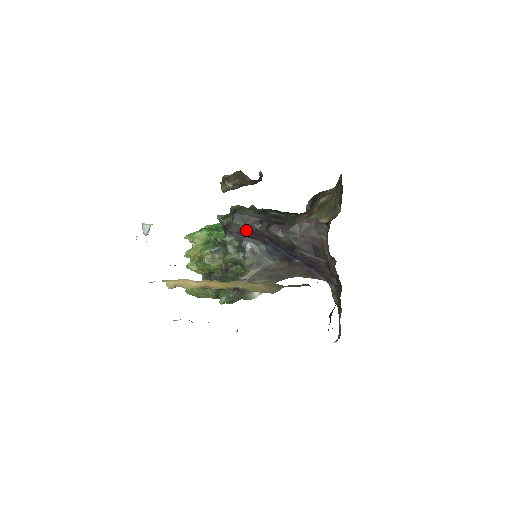
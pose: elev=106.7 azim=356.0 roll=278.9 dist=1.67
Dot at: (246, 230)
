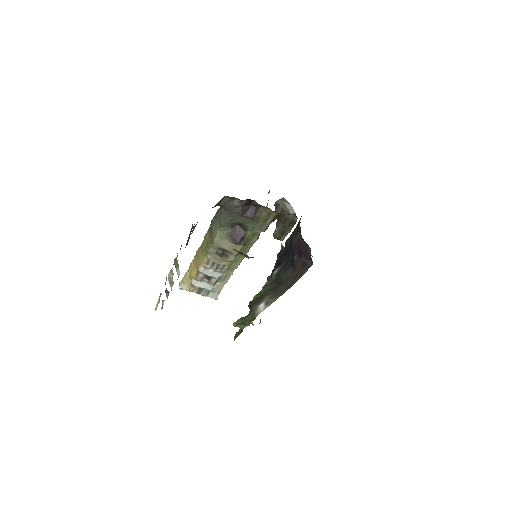
Dot at: (279, 259)
